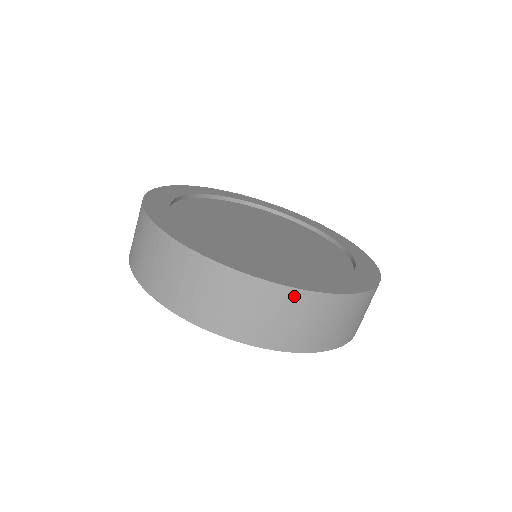
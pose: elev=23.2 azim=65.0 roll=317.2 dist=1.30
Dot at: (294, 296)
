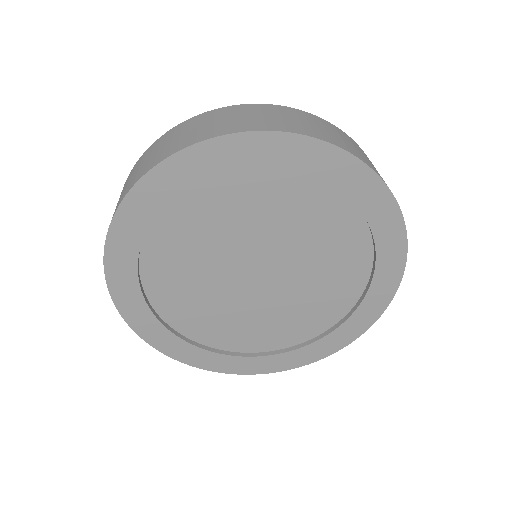
Dot at: (320, 120)
